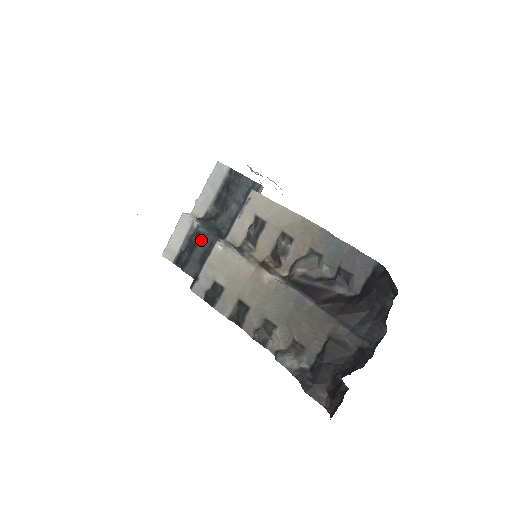
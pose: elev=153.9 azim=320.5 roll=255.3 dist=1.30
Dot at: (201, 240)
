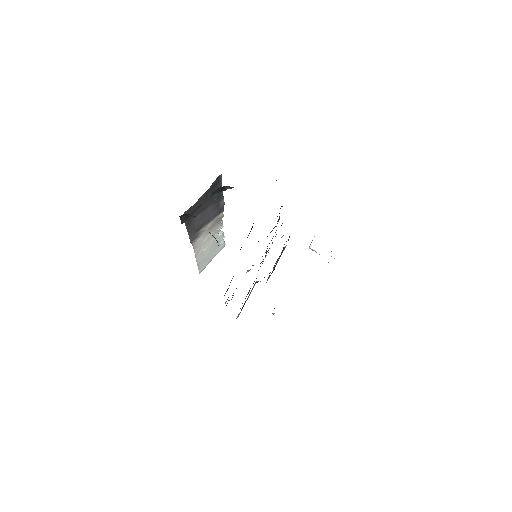
Dot at: occluded
